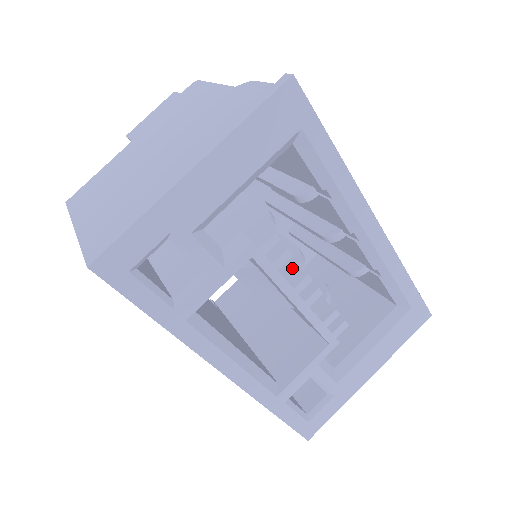
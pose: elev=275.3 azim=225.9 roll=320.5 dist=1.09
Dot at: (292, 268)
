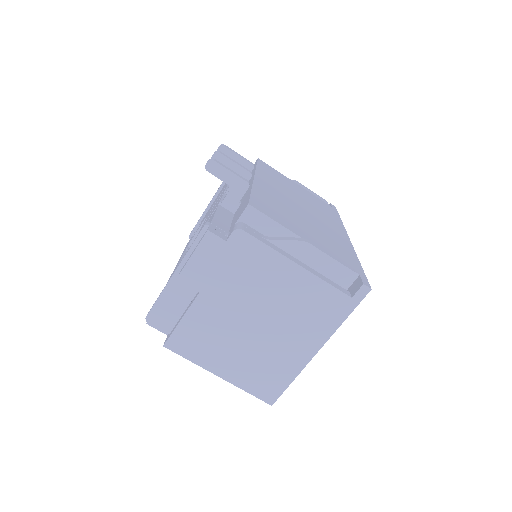
Dot at: occluded
